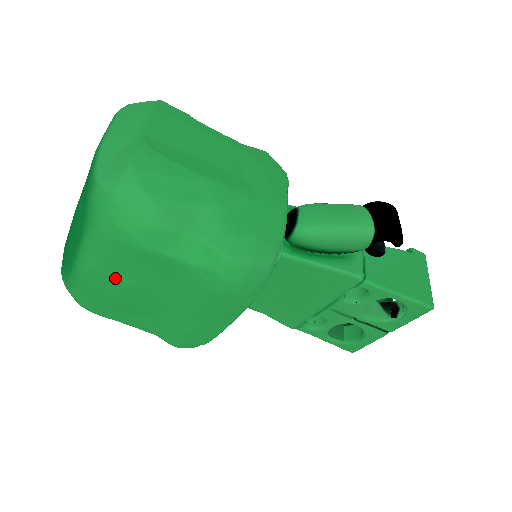
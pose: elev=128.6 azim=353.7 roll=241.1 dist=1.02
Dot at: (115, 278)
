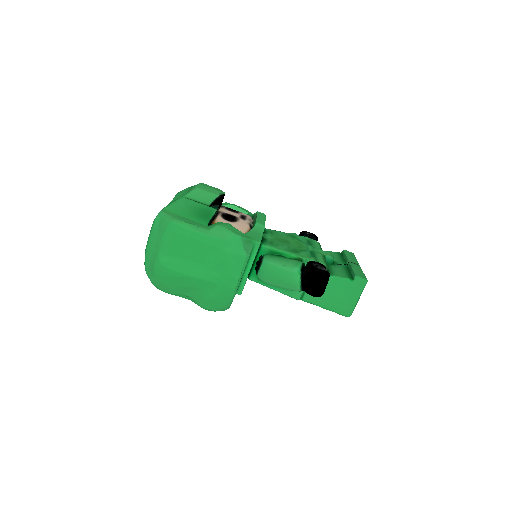
Dot at: occluded
